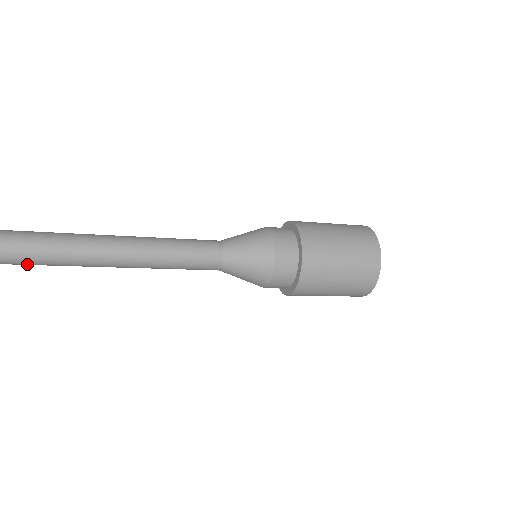
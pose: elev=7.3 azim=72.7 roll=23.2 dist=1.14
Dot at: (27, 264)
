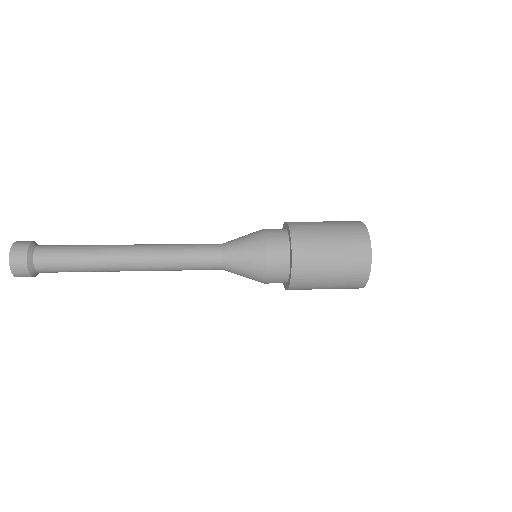
Dot at: occluded
